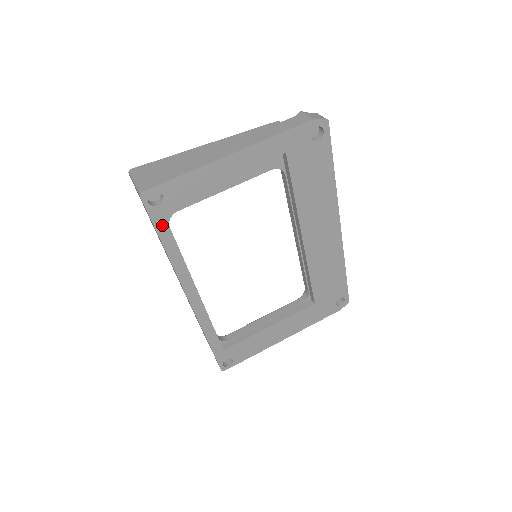
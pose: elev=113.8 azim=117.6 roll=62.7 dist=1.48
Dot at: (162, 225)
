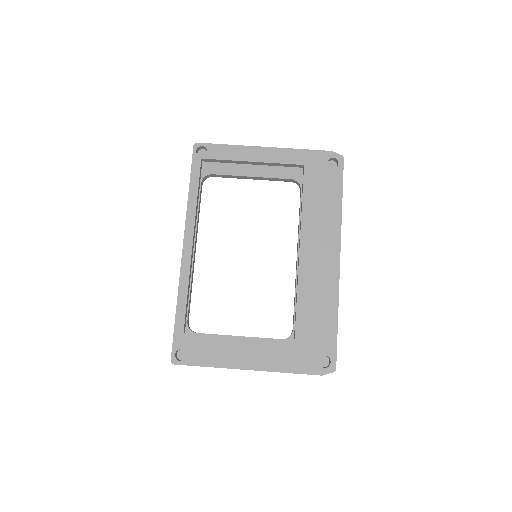
Dot at: (196, 172)
